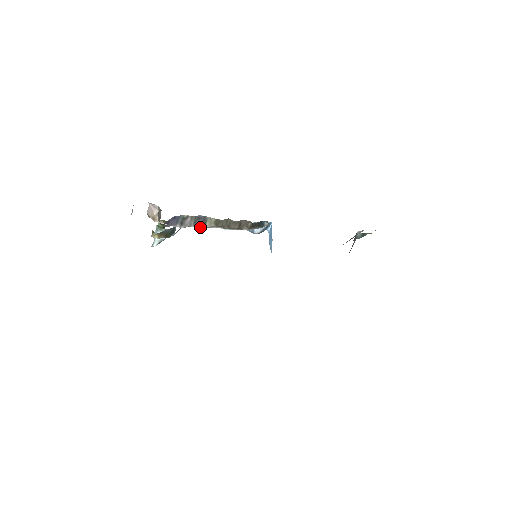
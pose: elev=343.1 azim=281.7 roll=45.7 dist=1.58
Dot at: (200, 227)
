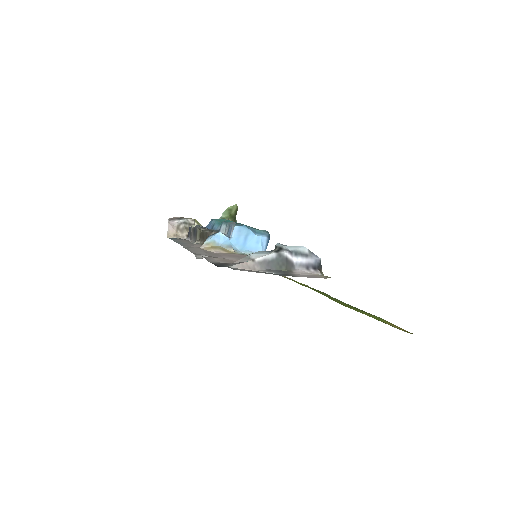
Dot at: (195, 240)
